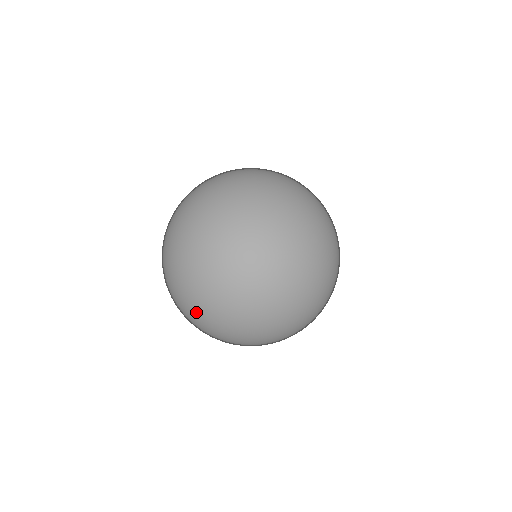
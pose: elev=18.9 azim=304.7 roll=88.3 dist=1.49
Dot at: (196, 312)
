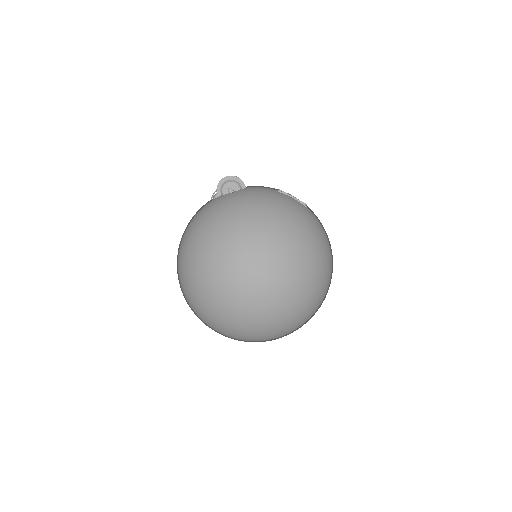
Dot at: occluded
